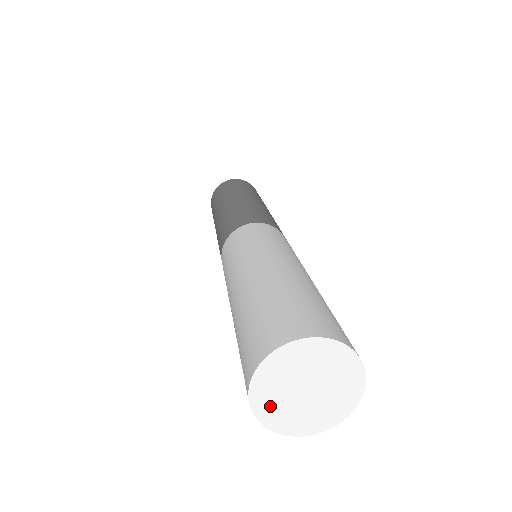
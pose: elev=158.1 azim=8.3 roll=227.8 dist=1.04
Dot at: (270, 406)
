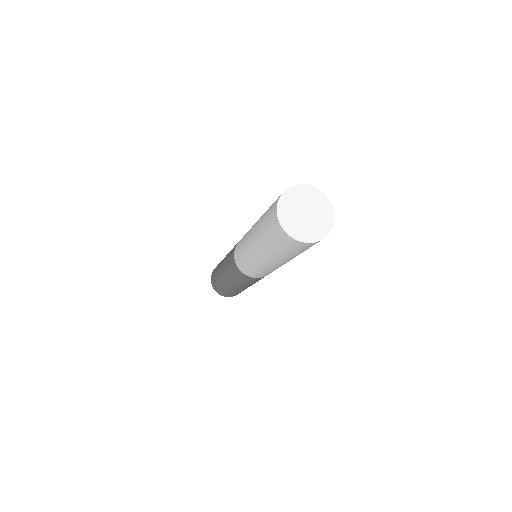
Dot at: (292, 226)
